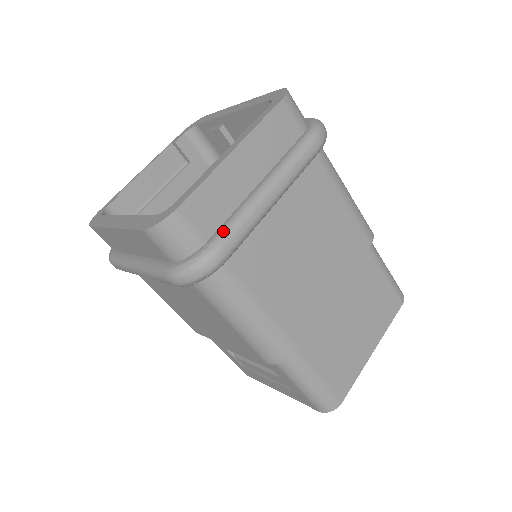
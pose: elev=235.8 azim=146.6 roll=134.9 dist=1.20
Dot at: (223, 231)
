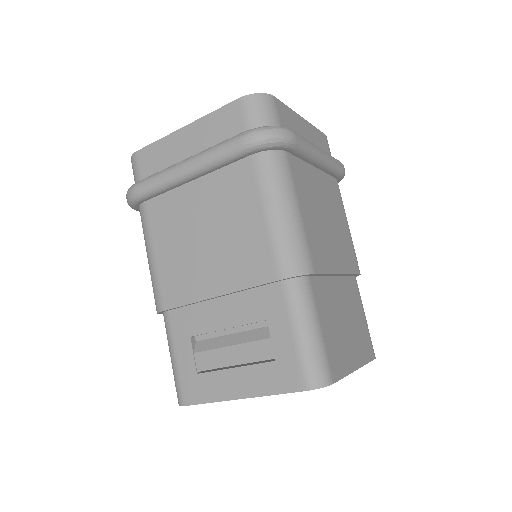
Dot at: occluded
